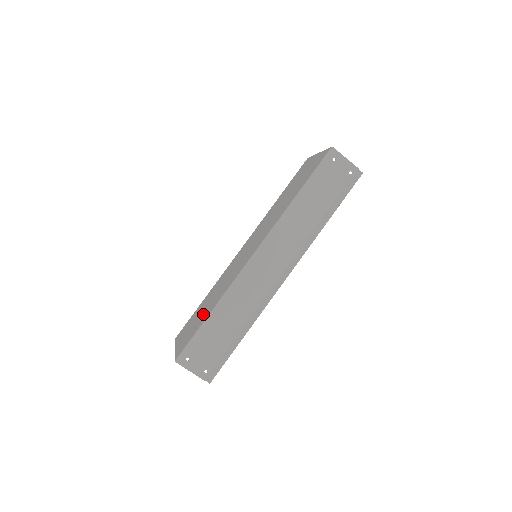
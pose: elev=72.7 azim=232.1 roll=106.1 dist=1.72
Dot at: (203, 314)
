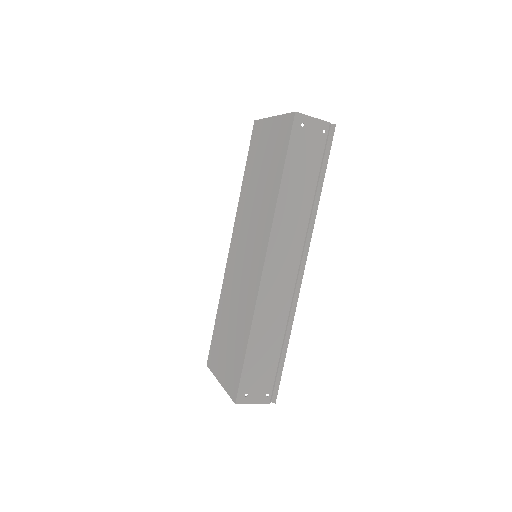
Dot at: (235, 342)
